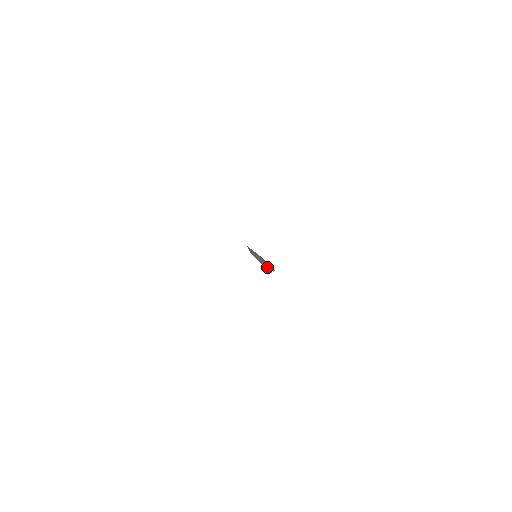
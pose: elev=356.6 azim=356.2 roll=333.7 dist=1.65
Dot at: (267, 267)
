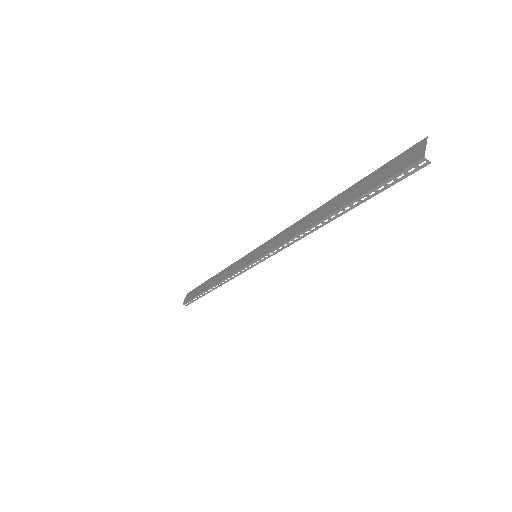
Dot at: (410, 158)
